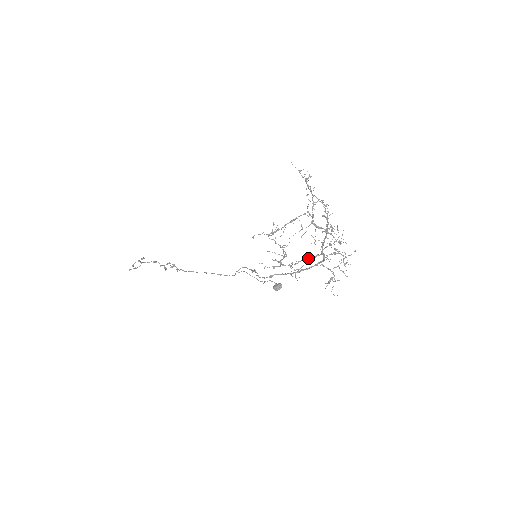
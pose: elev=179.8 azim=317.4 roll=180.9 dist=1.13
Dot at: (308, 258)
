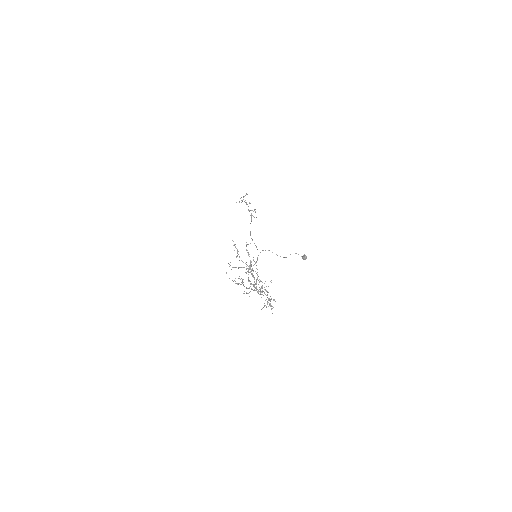
Dot at: (252, 289)
